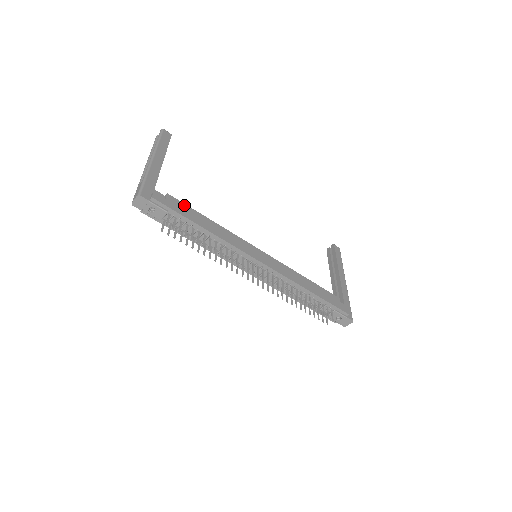
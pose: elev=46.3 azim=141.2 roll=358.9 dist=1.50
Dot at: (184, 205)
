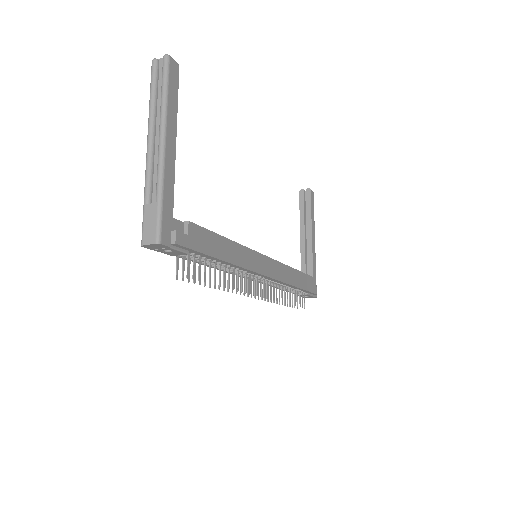
Dot at: (205, 231)
